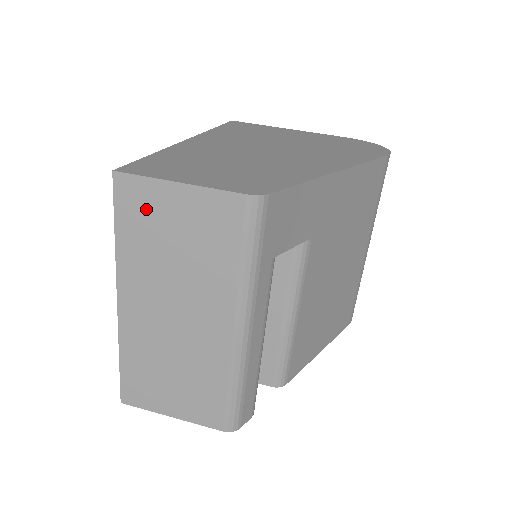
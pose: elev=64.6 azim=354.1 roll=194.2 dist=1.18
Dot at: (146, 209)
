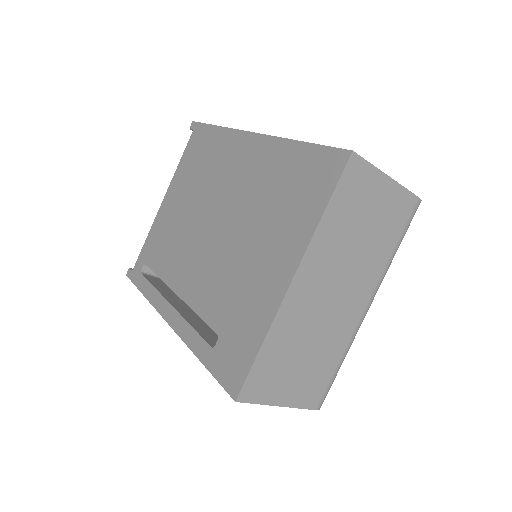
Dot at: (359, 192)
